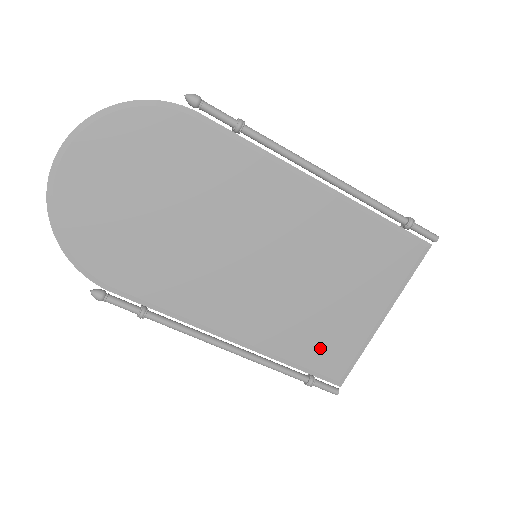
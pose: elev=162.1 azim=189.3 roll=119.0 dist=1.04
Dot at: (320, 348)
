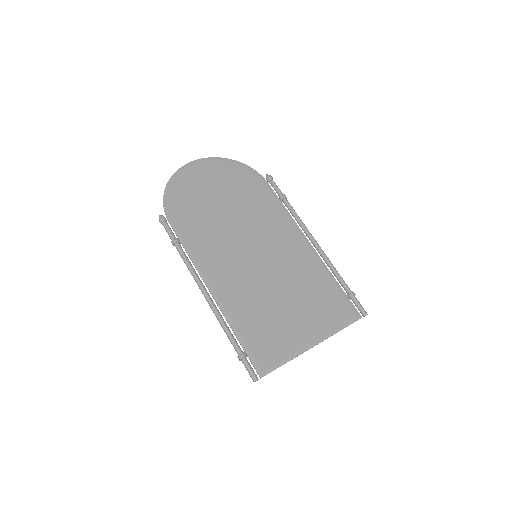
Dot at: (262, 336)
